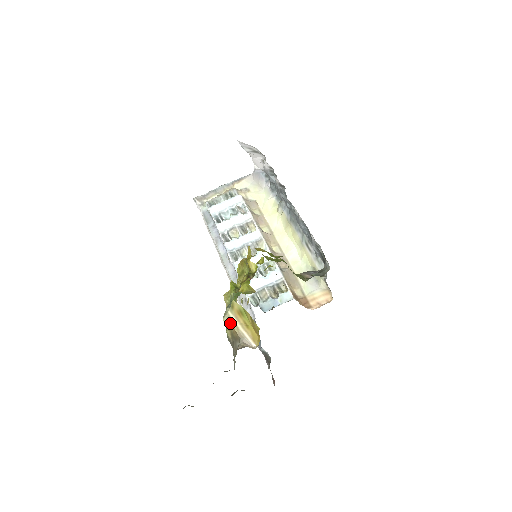
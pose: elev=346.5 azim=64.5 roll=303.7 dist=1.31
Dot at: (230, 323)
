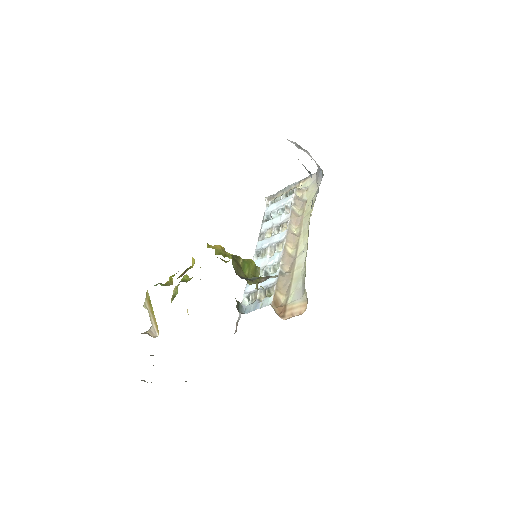
Dot at: (148, 310)
